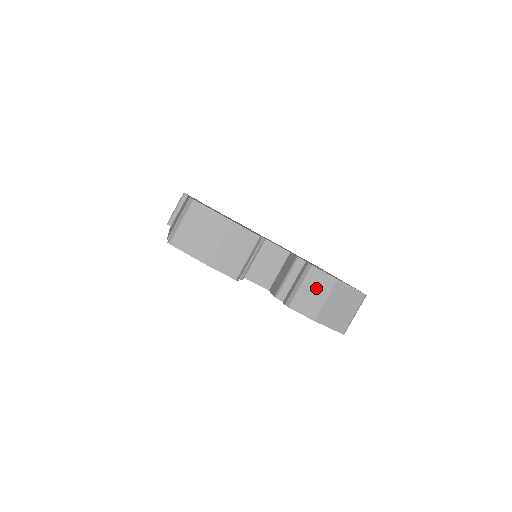
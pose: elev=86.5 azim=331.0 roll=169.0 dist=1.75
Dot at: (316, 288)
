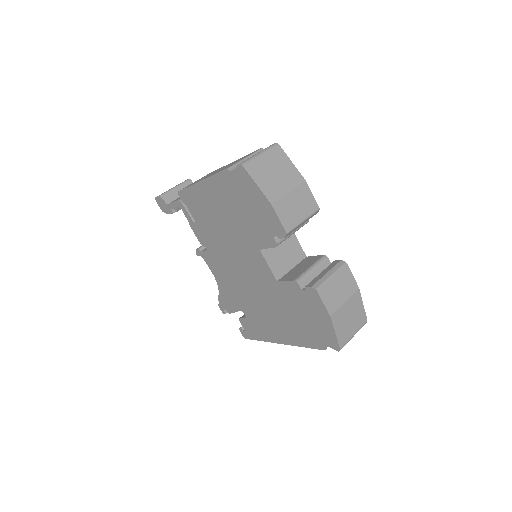
Dot at: (342, 285)
